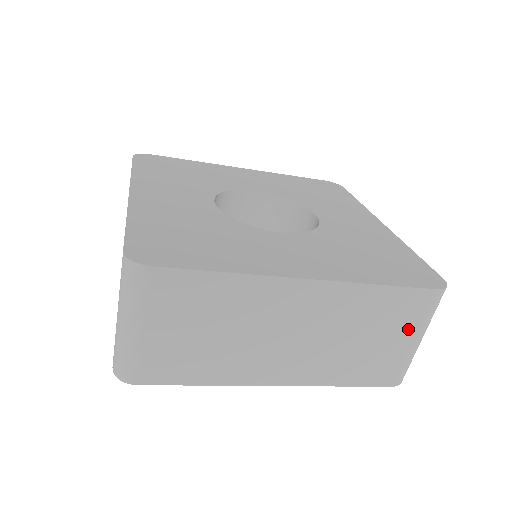
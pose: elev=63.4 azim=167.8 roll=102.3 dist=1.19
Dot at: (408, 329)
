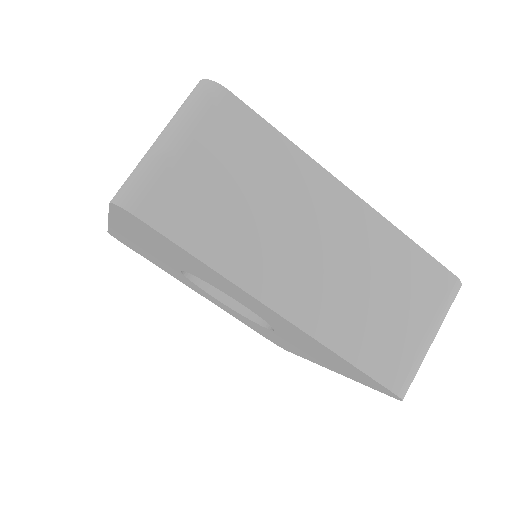
Dot at: (424, 312)
